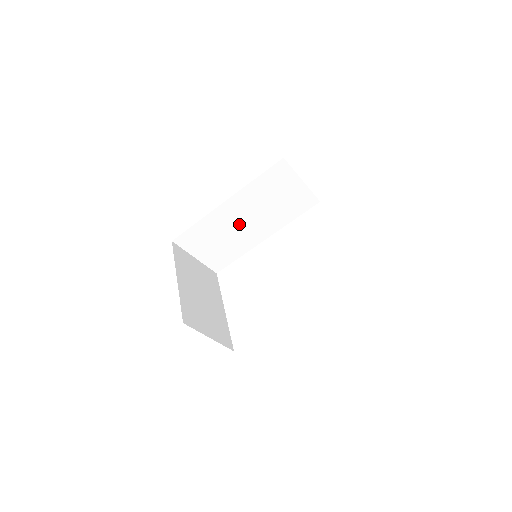
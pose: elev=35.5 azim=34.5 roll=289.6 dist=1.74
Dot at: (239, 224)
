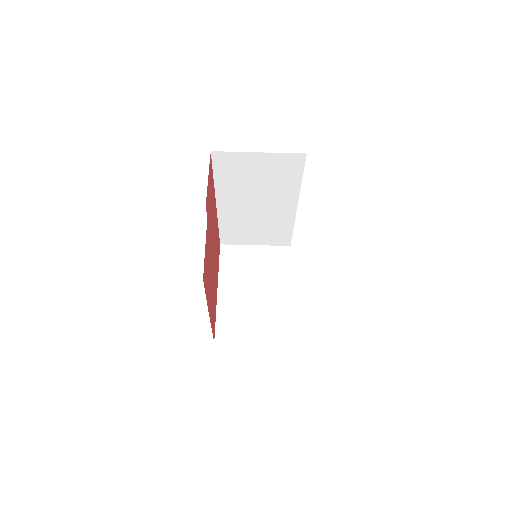
Dot at: (254, 211)
